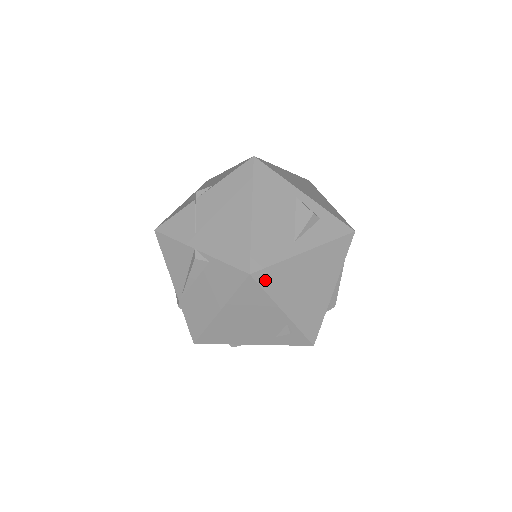
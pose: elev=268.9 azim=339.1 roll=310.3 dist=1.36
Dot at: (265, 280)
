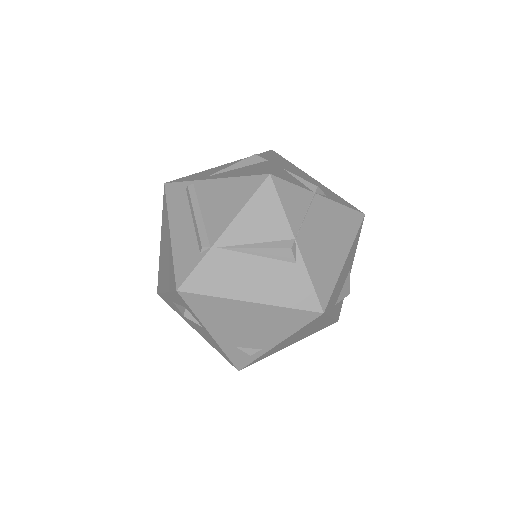
Dot at: (314, 321)
